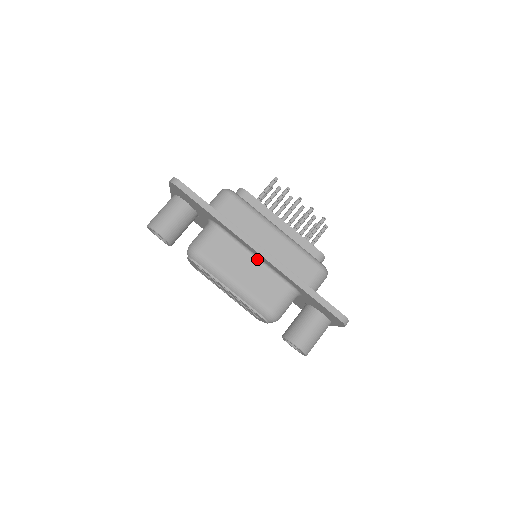
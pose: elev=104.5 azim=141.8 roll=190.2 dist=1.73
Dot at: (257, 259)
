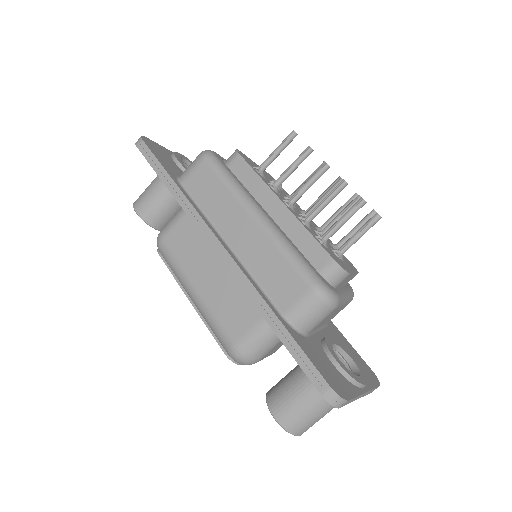
Dot at: occluded
